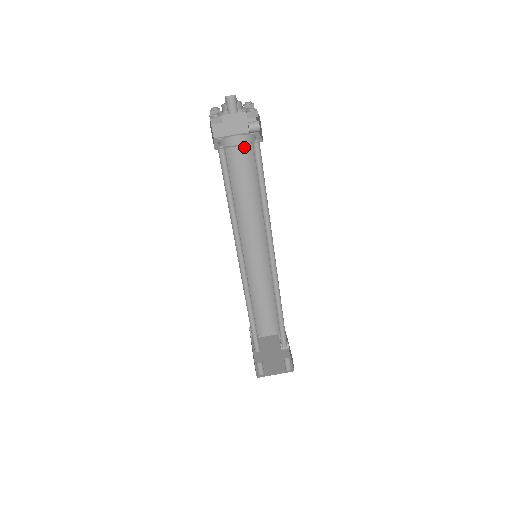
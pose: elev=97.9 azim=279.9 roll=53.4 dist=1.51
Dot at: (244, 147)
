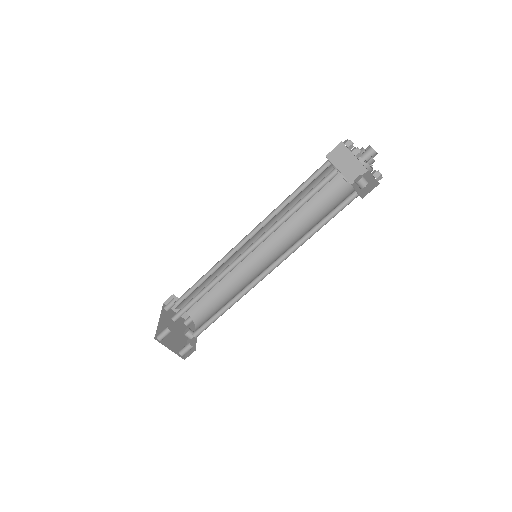
Dot at: (335, 184)
